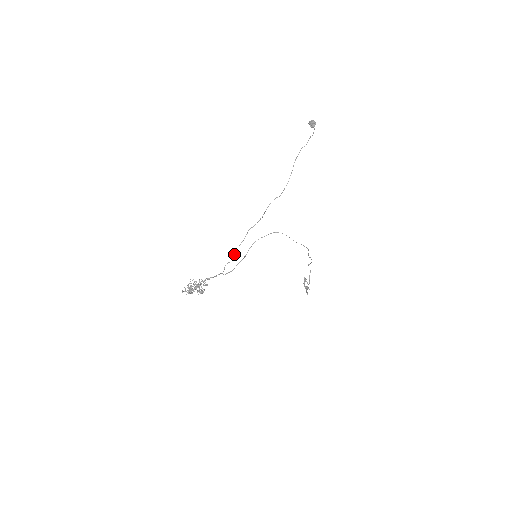
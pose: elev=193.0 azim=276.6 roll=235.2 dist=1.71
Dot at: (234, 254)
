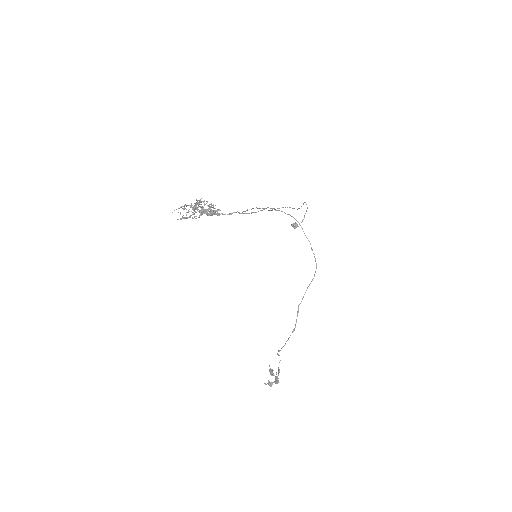
Dot at: (256, 207)
